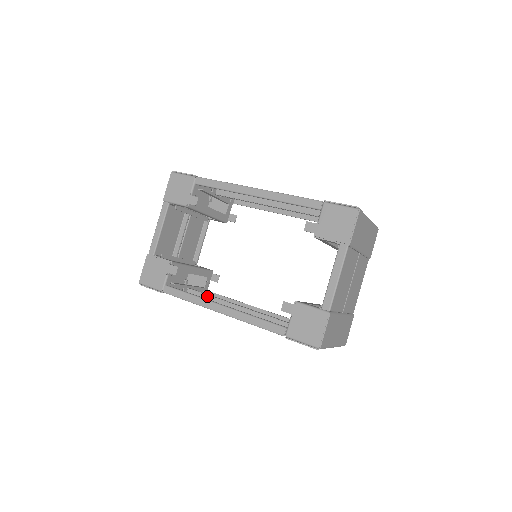
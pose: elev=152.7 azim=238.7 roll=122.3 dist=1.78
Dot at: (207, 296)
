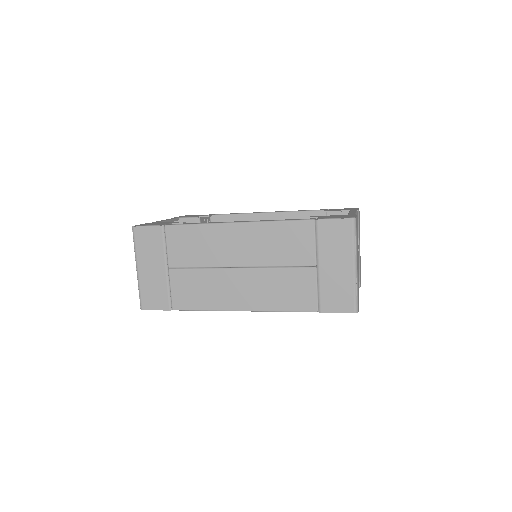
Dot at: occluded
